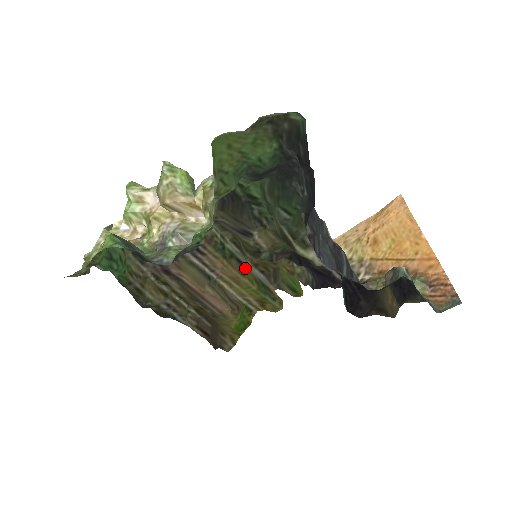
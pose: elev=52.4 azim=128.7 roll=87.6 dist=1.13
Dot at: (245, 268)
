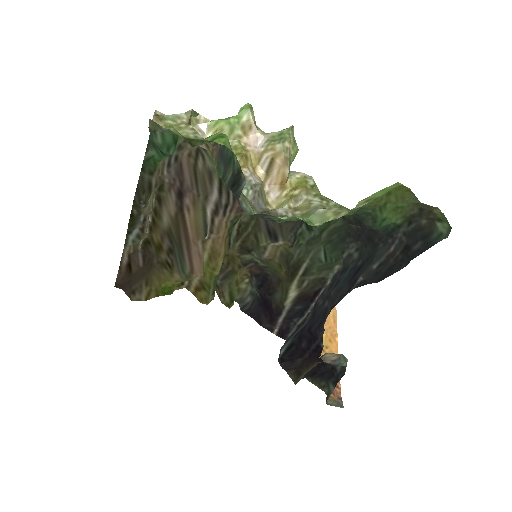
Dot at: occluded
